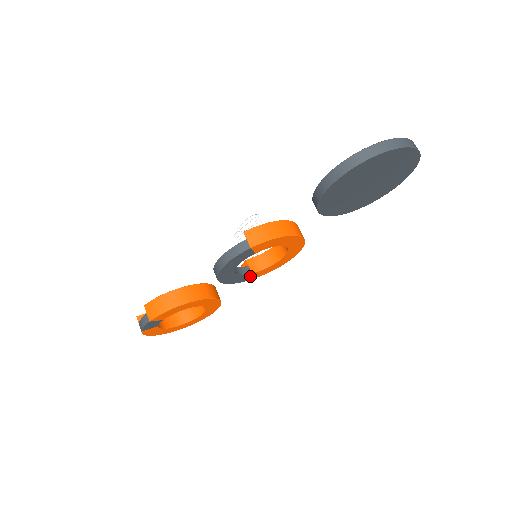
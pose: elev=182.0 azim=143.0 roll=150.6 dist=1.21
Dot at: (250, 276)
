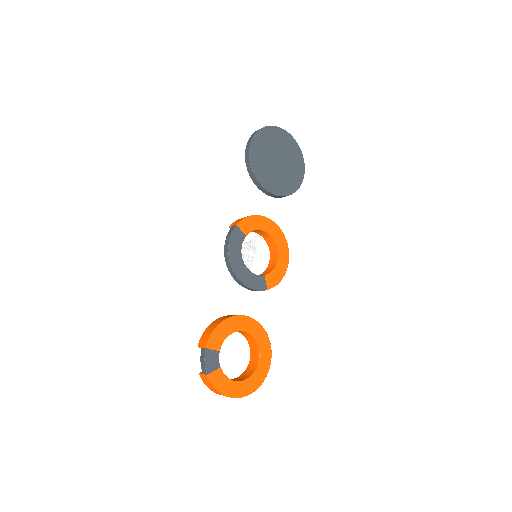
Dot at: (266, 281)
